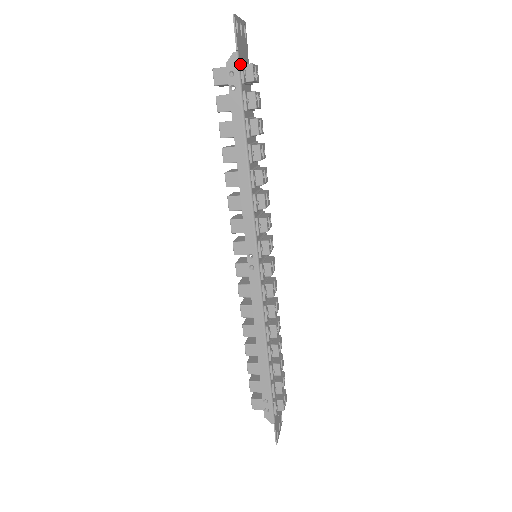
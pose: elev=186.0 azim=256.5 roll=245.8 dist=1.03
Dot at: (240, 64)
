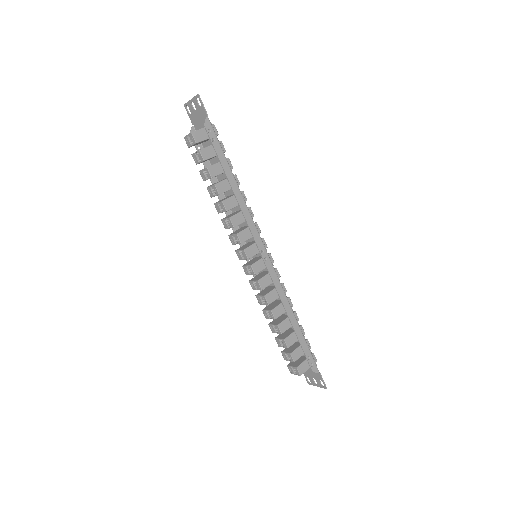
Dot at: (211, 124)
